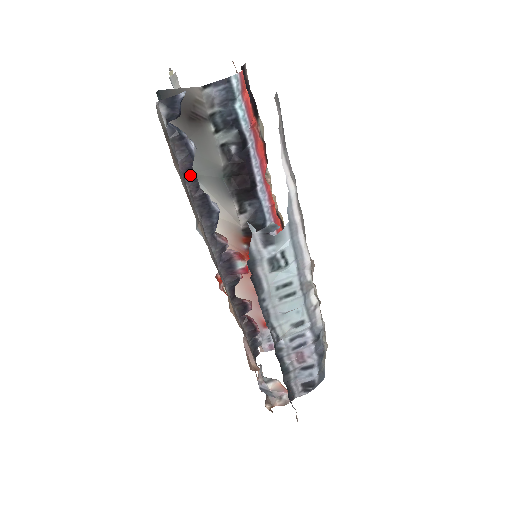
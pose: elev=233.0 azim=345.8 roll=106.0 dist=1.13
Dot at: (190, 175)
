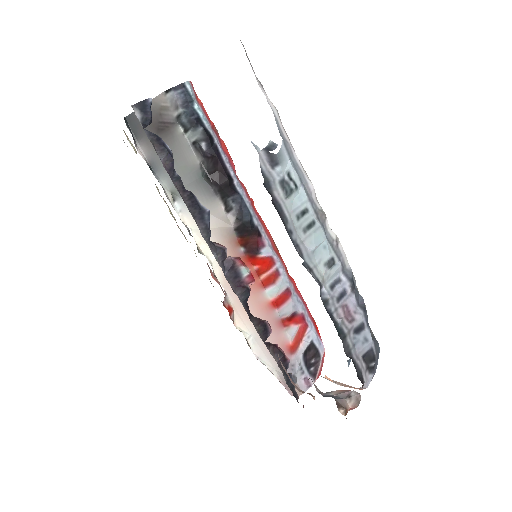
Dot at: (174, 176)
